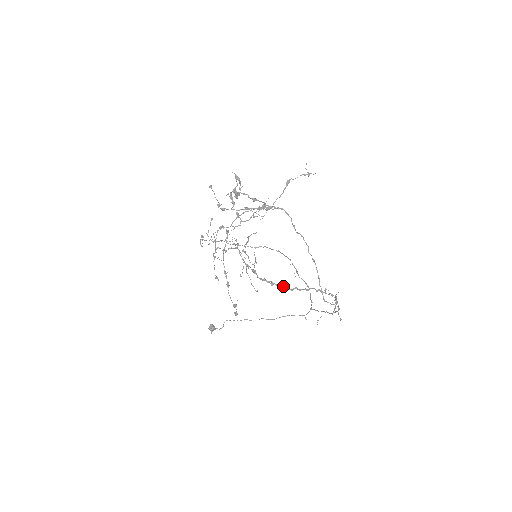
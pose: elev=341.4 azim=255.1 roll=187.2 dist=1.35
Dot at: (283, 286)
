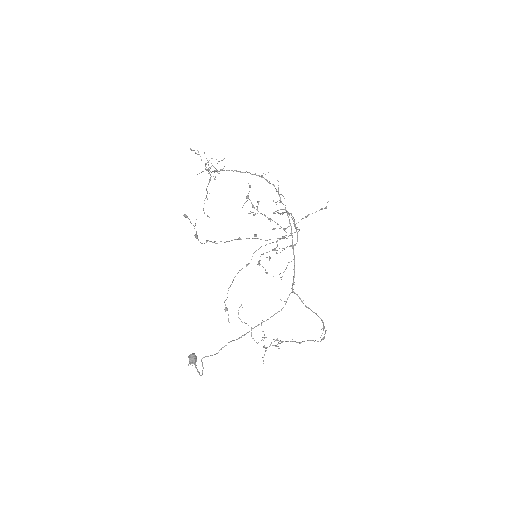
Dot at: (222, 169)
